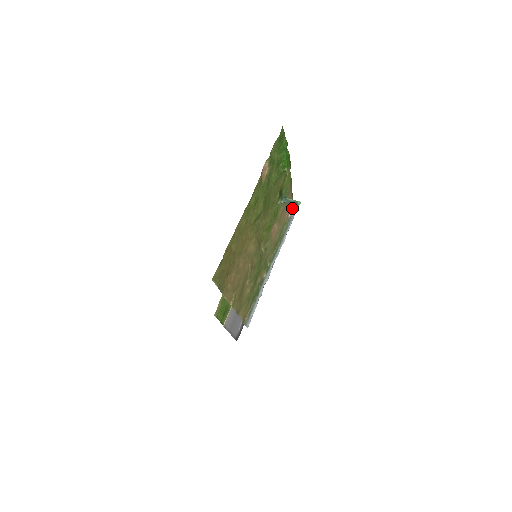
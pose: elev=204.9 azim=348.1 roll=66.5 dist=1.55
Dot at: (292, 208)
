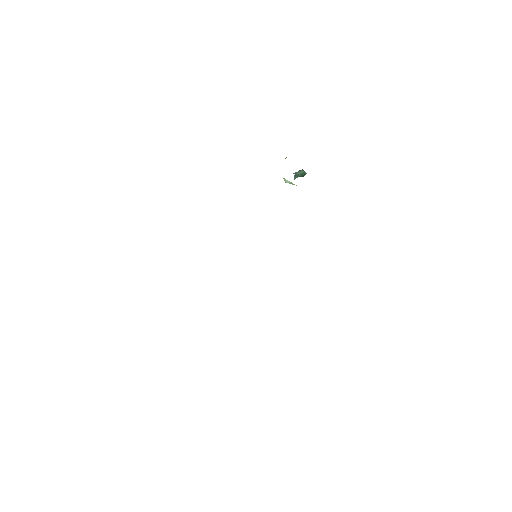
Dot at: occluded
